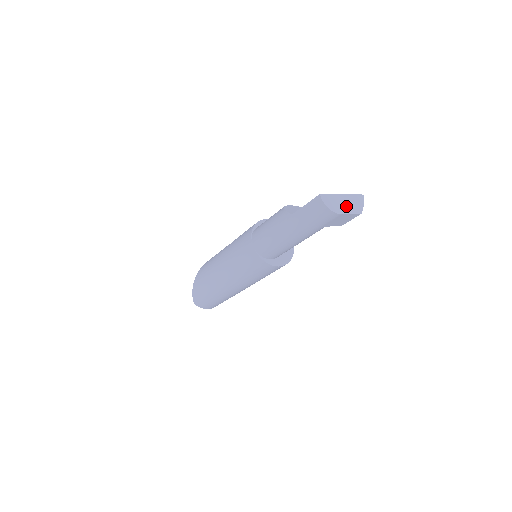
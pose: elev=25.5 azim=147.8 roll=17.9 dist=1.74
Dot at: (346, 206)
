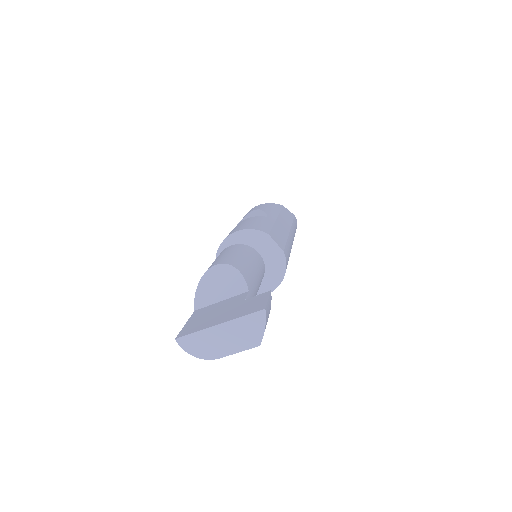
Dot at: (227, 342)
